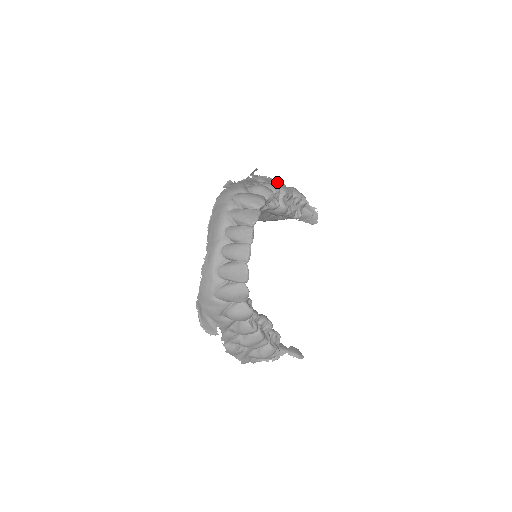
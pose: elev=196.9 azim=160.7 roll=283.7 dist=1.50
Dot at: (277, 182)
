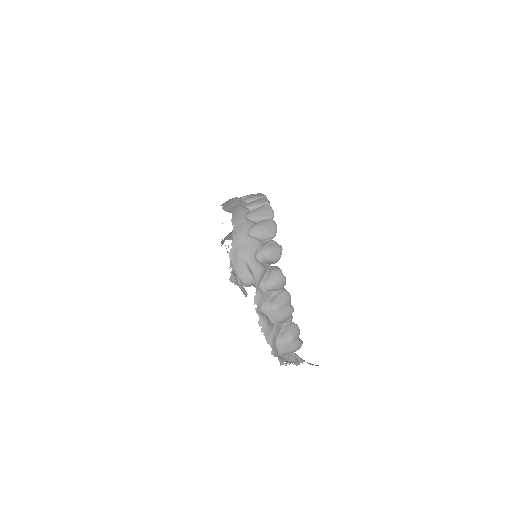
Dot at: occluded
